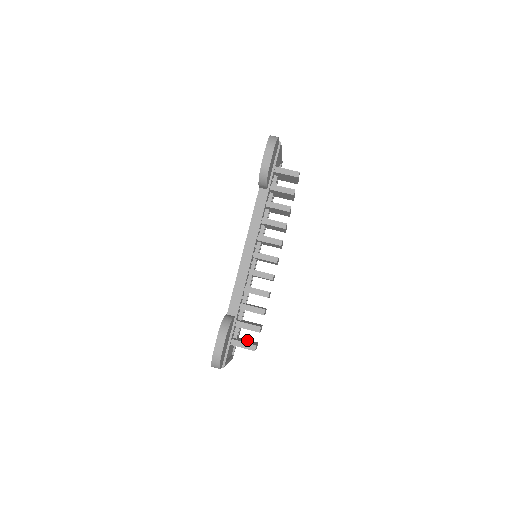
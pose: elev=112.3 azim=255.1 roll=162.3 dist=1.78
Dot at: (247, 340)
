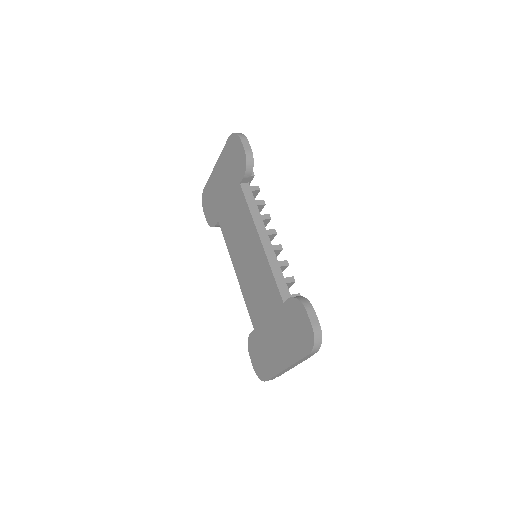
Dot at: occluded
